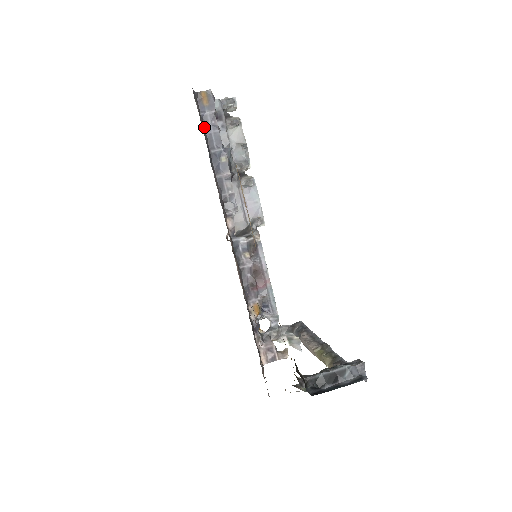
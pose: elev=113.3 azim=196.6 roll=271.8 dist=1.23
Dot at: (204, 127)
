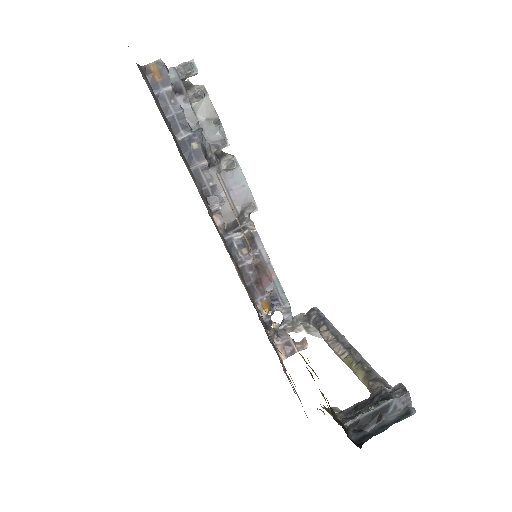
Dot at: (163, 110)
